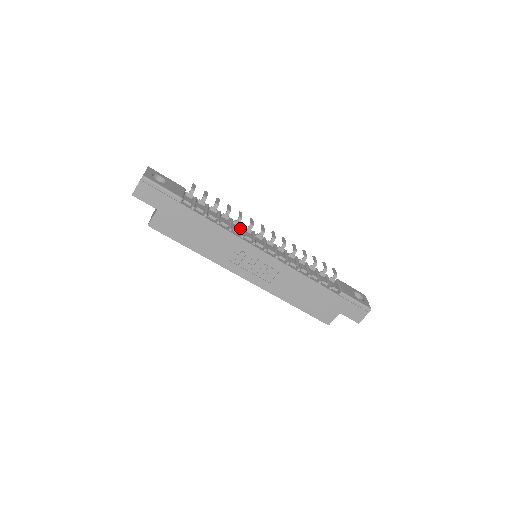
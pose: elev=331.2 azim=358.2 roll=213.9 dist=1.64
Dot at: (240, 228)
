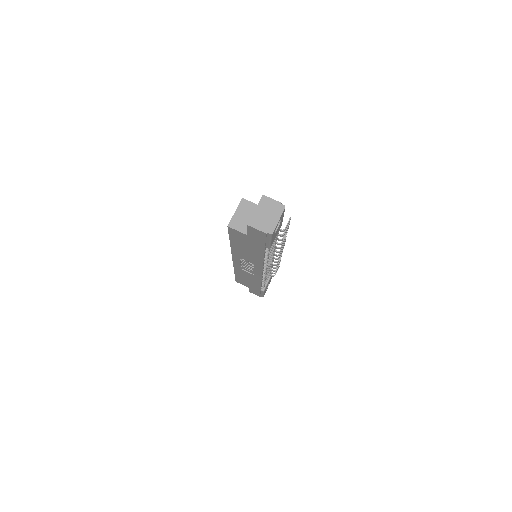
Dot at: occluded
